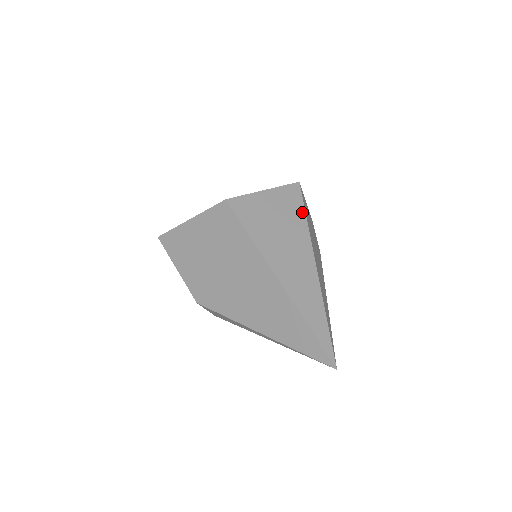
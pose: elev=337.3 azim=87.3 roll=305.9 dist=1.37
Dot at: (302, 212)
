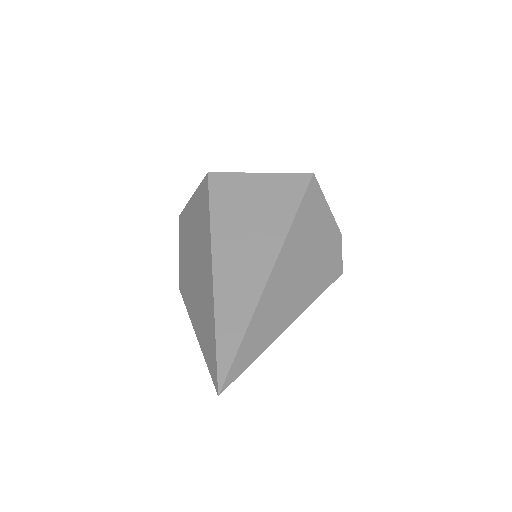
Dot at: (294, 205)
